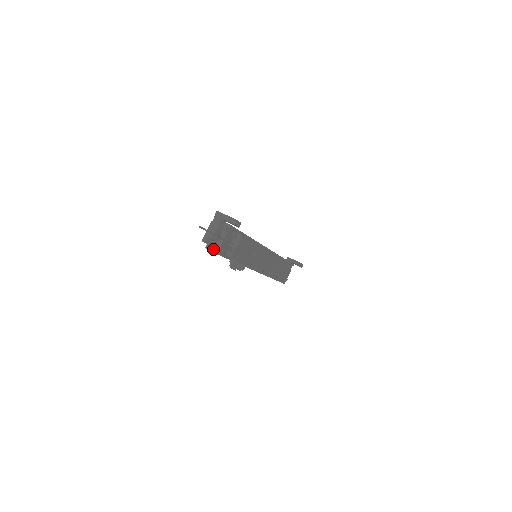
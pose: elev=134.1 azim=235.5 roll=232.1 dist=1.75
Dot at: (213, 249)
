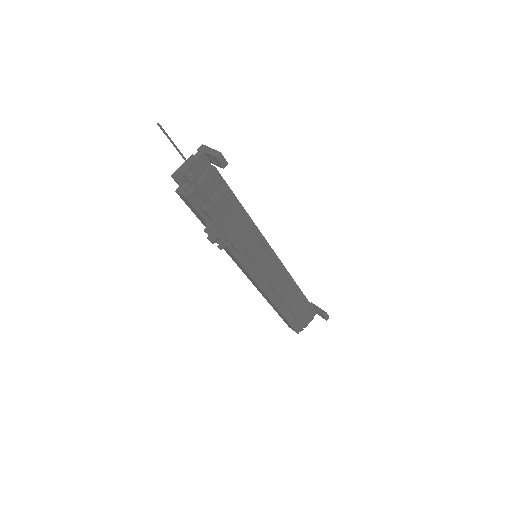
Dot at: (184, 192)
